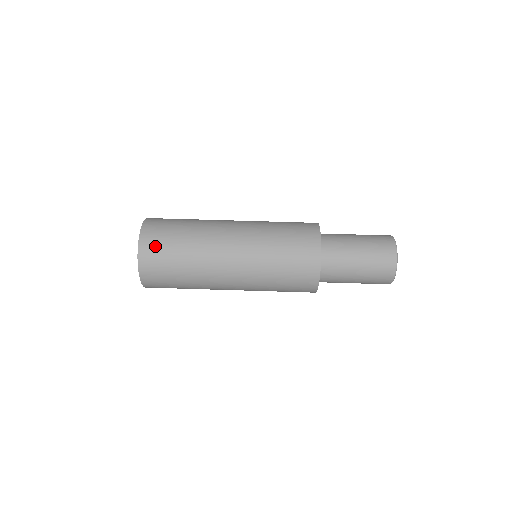
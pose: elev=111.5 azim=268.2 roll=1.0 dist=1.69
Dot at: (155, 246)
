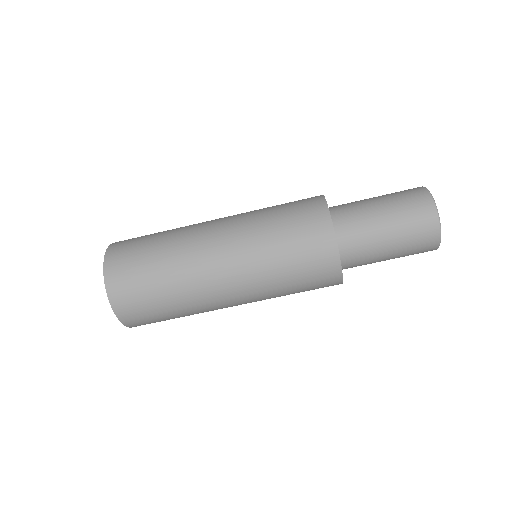
Dot at: (125, 279)
